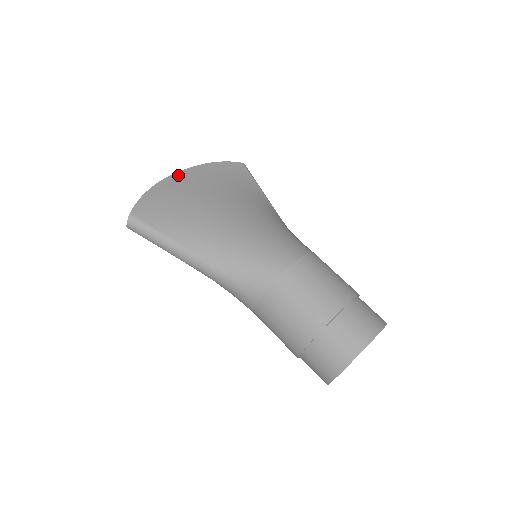
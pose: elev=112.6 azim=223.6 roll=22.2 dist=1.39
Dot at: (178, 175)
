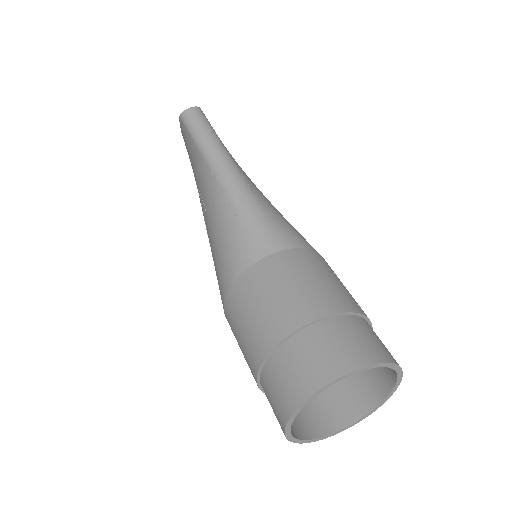
Dot at: occluded
